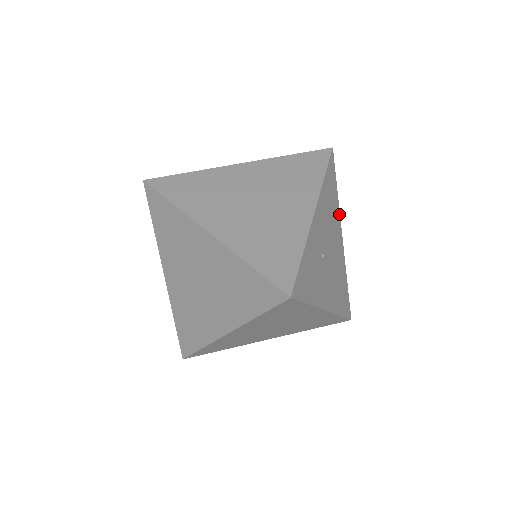
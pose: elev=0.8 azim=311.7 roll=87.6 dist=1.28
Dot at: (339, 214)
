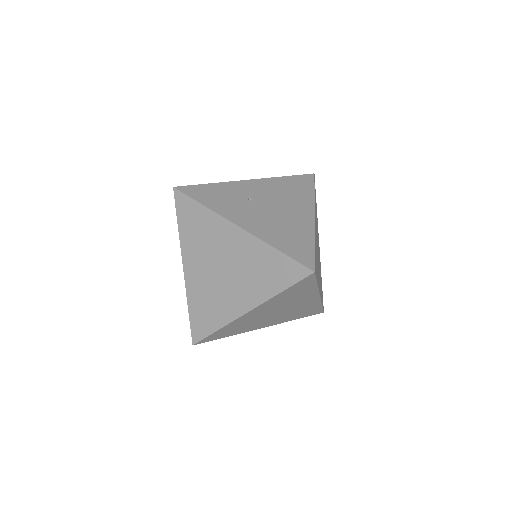
Dot at: (313, 202)
